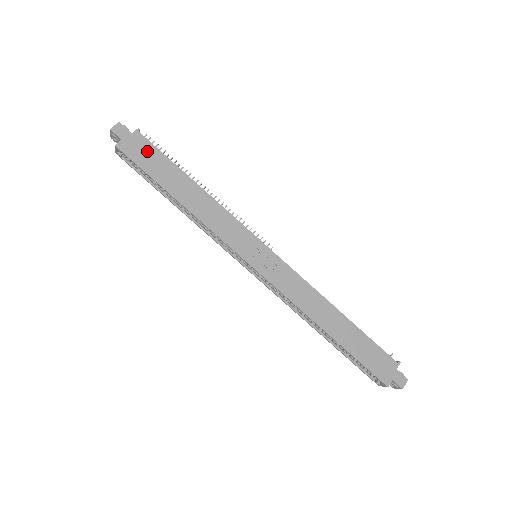
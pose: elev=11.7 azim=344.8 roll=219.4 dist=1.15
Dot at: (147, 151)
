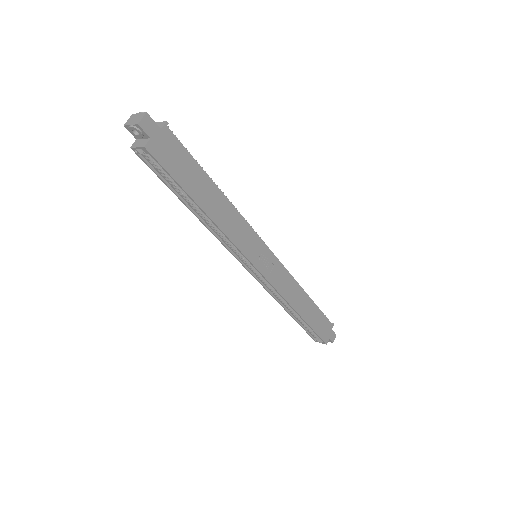
Dot at: (176, 153)
